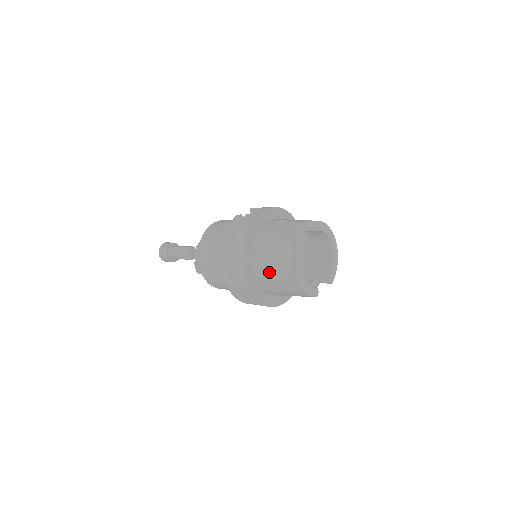
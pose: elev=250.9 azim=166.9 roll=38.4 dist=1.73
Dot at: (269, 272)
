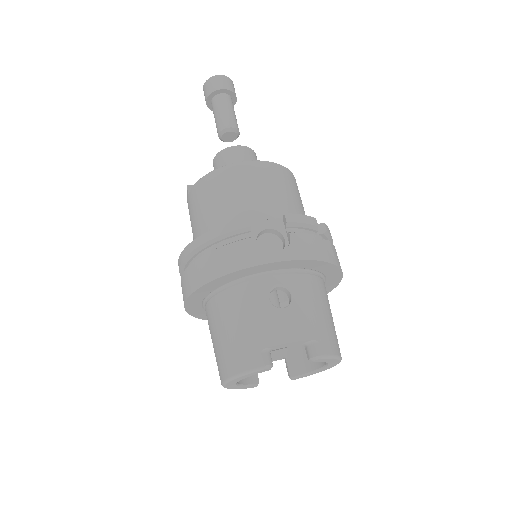
Dot at: (211, 332)
